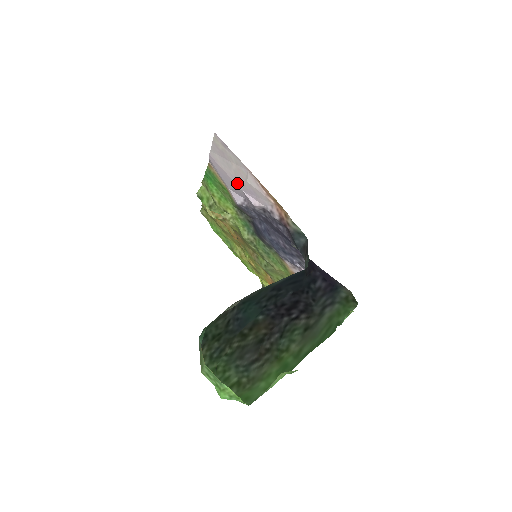
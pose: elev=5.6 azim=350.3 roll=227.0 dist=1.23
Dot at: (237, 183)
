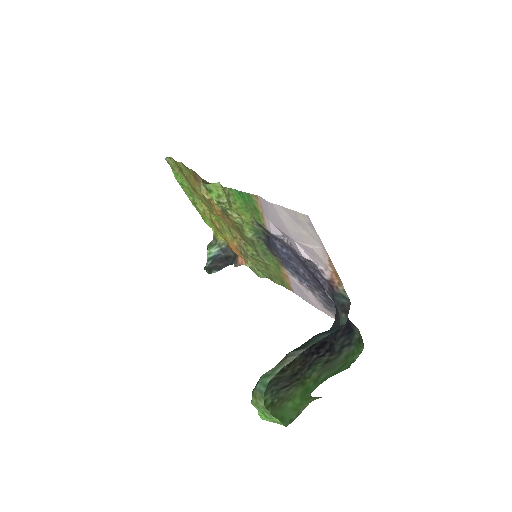
Dot at: (293, 235)
